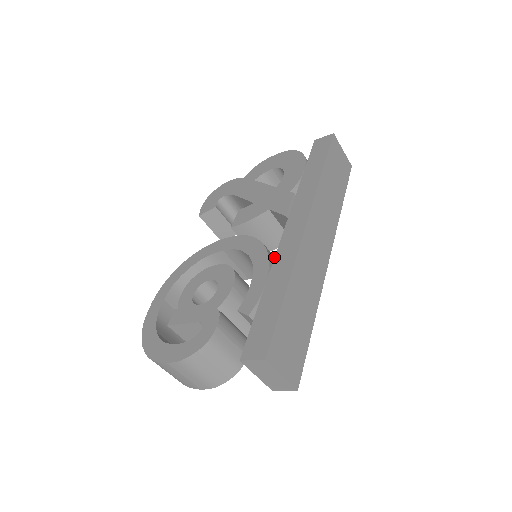
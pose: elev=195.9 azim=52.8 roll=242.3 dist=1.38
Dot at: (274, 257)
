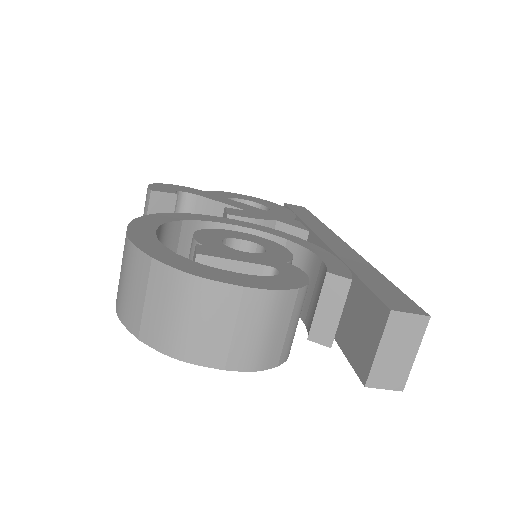
Dot at: occluded
